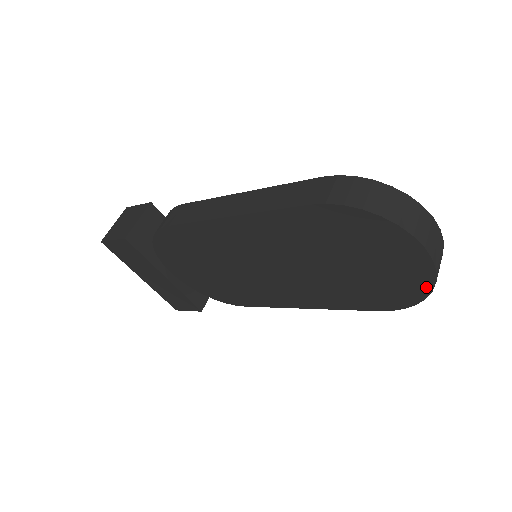
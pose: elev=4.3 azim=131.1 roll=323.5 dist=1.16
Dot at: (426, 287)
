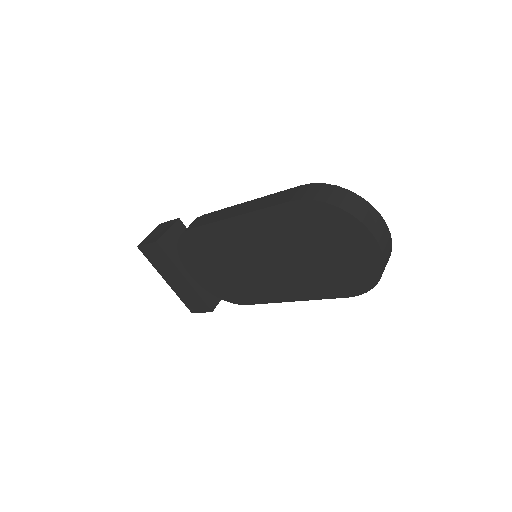
Dot at: (378, 269)
